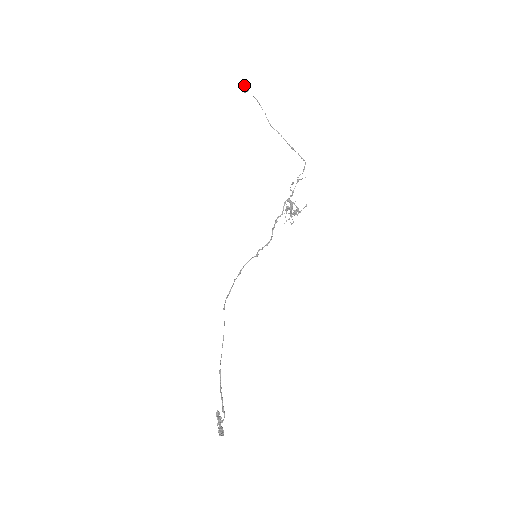
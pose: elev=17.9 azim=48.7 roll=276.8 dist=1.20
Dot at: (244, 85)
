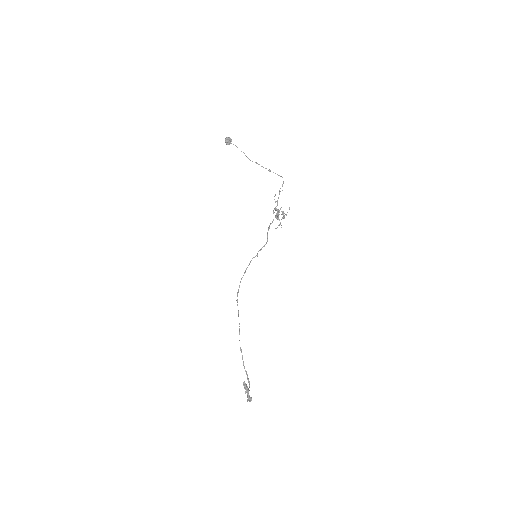
Dot at: (226, 140)
